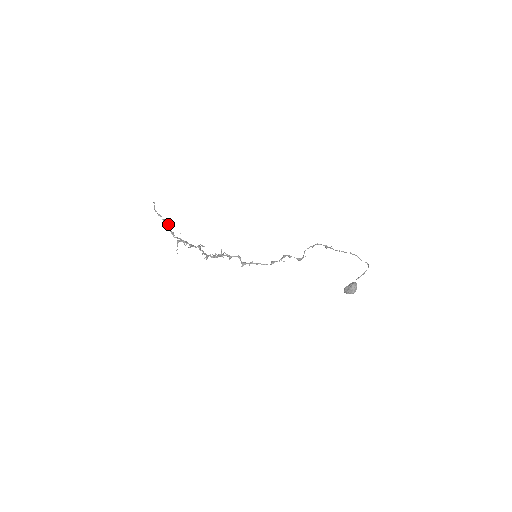
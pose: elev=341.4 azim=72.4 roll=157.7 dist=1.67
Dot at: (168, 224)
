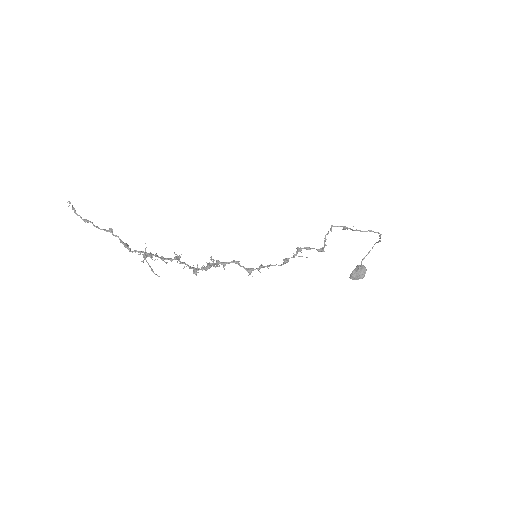
Dot at: (111, 232)
